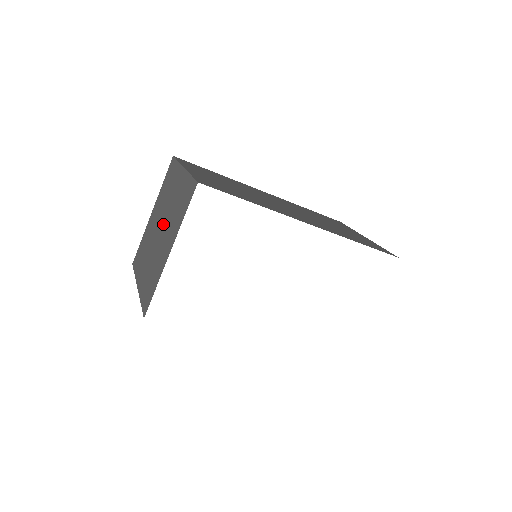
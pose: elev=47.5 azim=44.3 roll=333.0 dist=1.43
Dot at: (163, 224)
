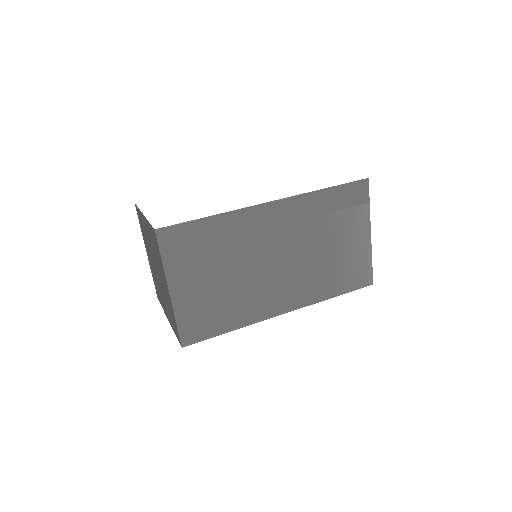
Dot at: (154, 263)
